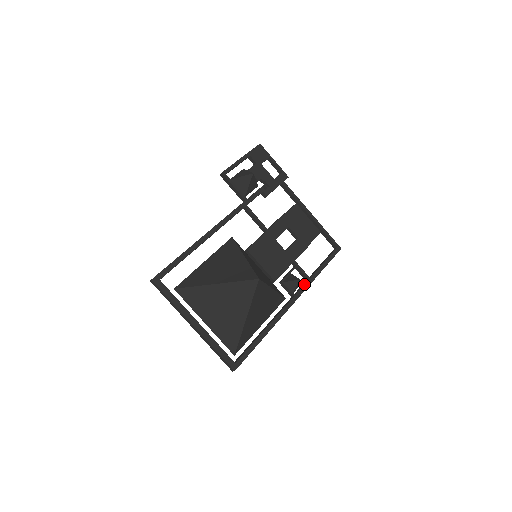
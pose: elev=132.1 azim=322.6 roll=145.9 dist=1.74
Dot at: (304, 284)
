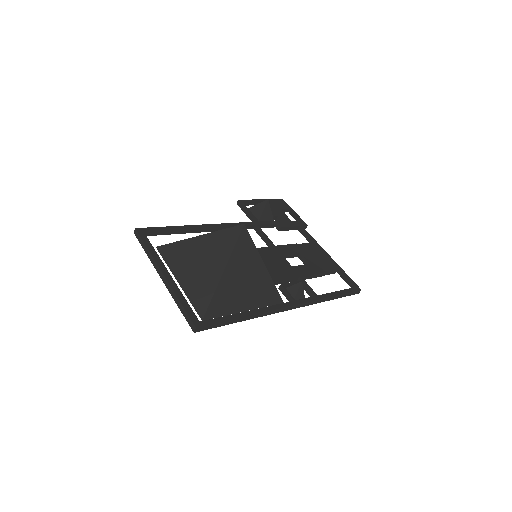
Dot at: (309, 297)
